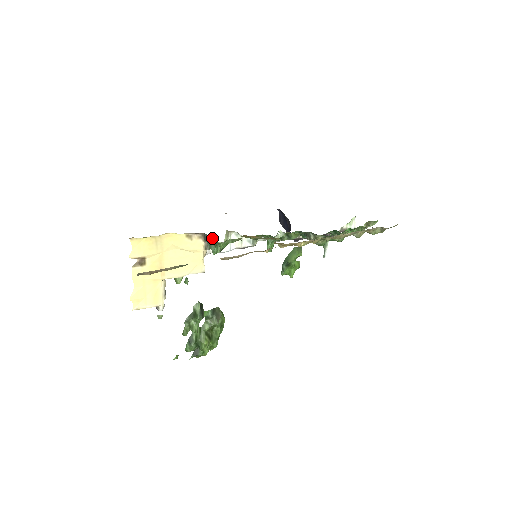
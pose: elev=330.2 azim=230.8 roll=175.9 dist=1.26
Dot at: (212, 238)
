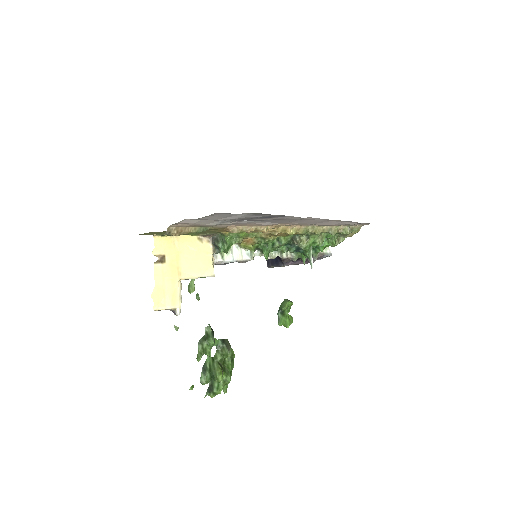
Dot at: (219, 236)
